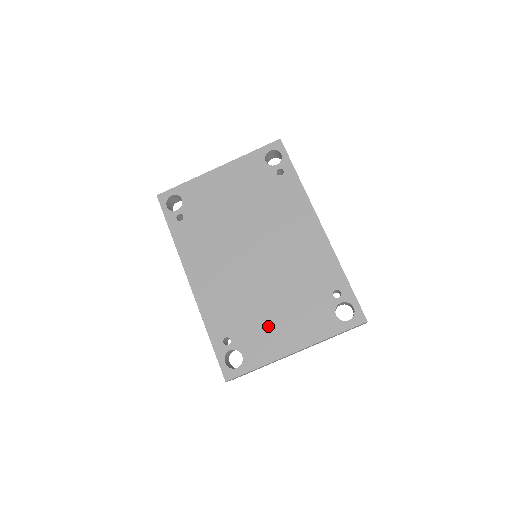
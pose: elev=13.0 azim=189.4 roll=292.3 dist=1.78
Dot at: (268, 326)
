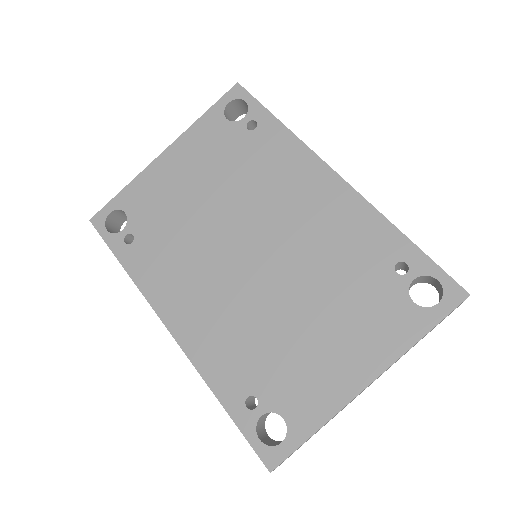
Dot at: (309, 356)
